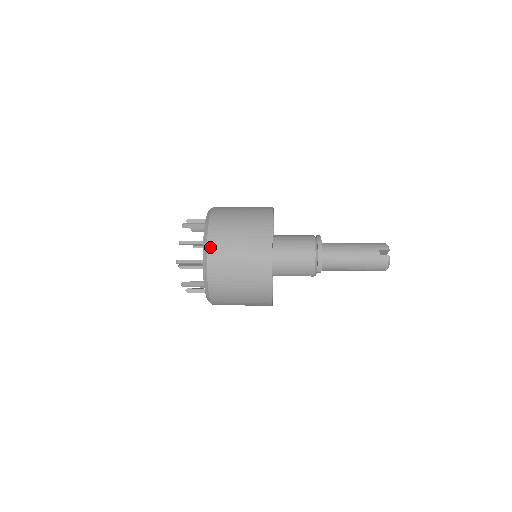
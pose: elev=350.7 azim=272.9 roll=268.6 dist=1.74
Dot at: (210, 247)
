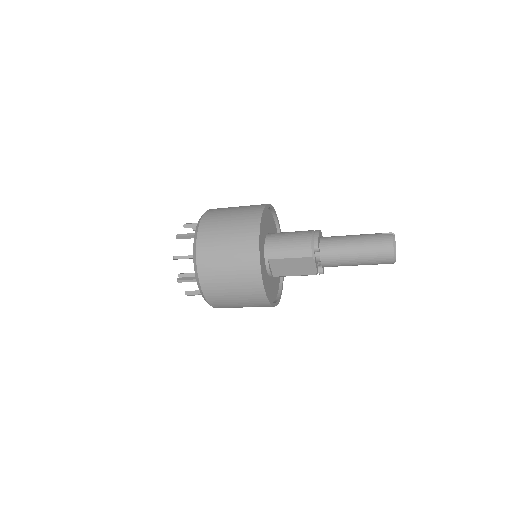
Dot at: (208, 211)
